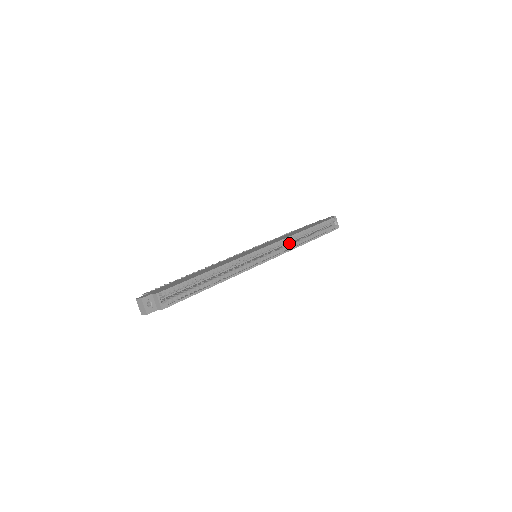
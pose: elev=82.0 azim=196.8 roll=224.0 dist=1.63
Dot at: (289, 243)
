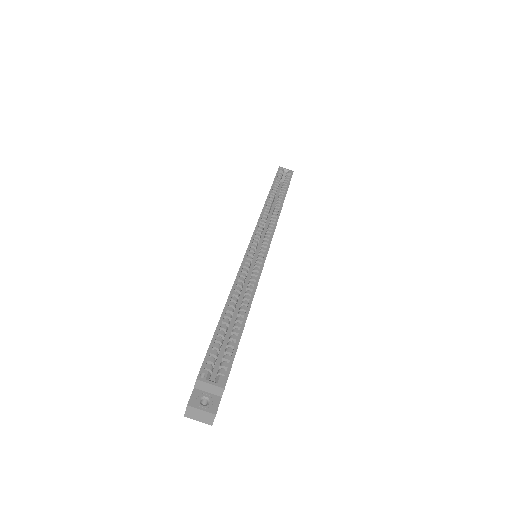
Dot at: occluded
